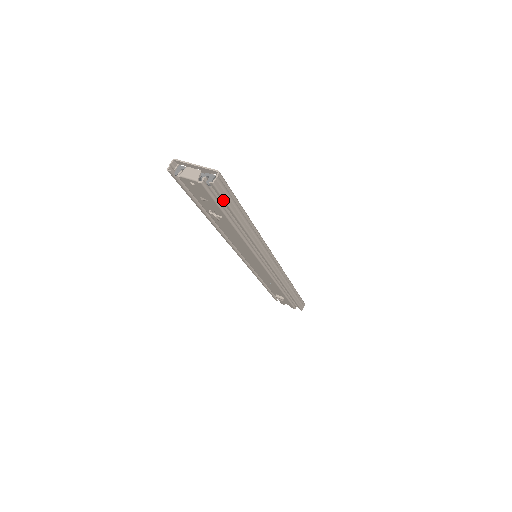
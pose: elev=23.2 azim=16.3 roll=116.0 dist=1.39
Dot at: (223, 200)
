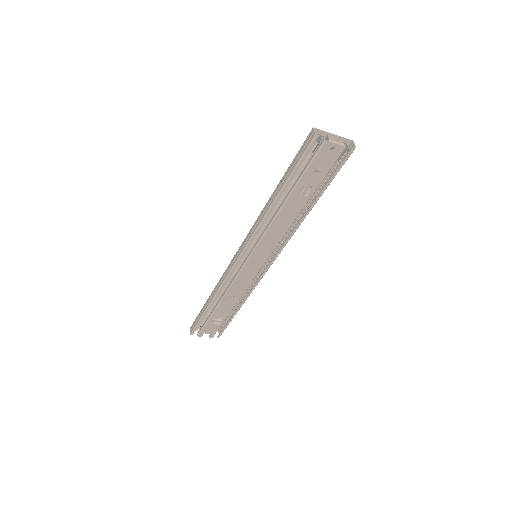
Dot at: occluded
